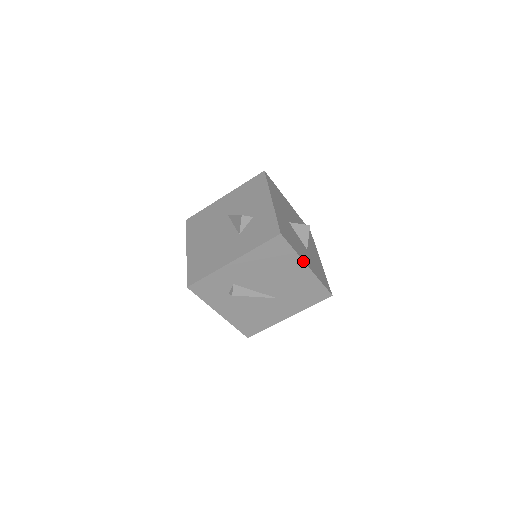
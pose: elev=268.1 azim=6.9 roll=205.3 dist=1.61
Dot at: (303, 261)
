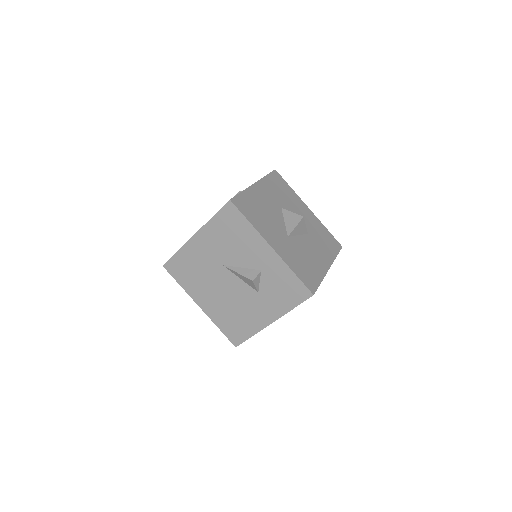
Dot at: (326, 273)
